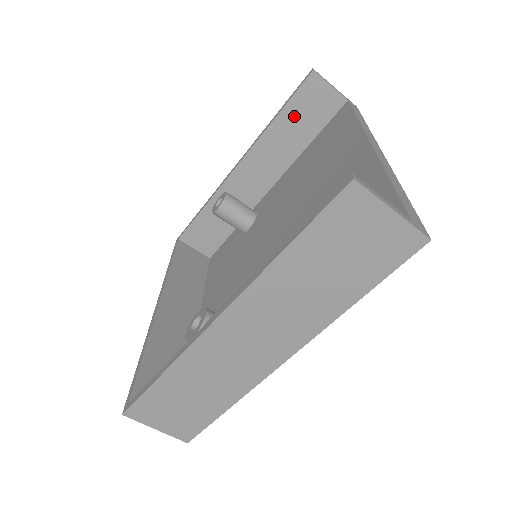
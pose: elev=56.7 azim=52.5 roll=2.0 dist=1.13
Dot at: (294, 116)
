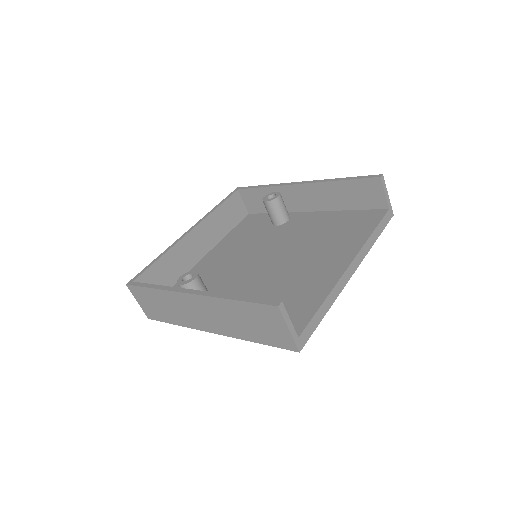
Dot at: (351, 189)
